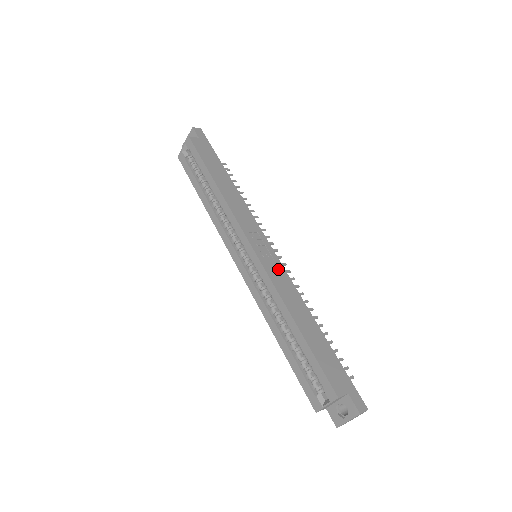
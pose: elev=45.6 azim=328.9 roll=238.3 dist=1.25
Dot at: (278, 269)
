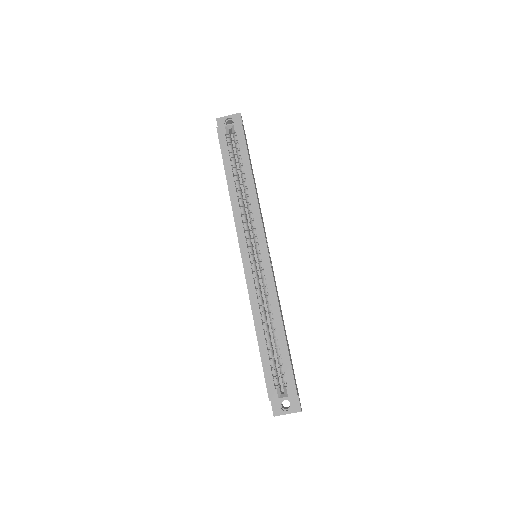
Dot at: (274, 277)
